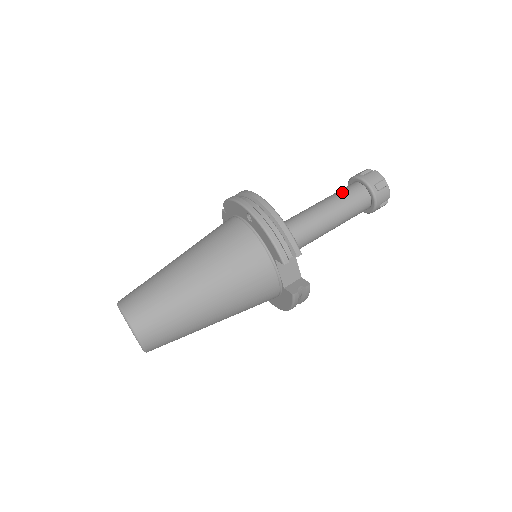
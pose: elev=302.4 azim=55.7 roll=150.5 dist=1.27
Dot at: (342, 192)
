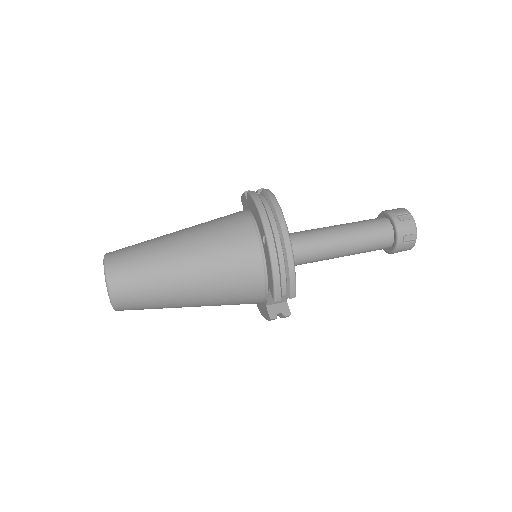
Dot at: (370, 227)
